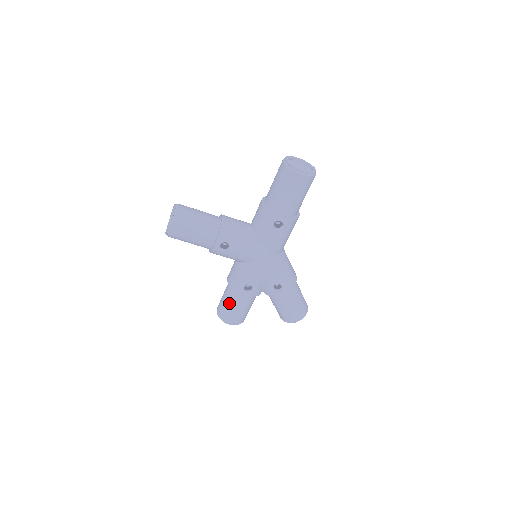
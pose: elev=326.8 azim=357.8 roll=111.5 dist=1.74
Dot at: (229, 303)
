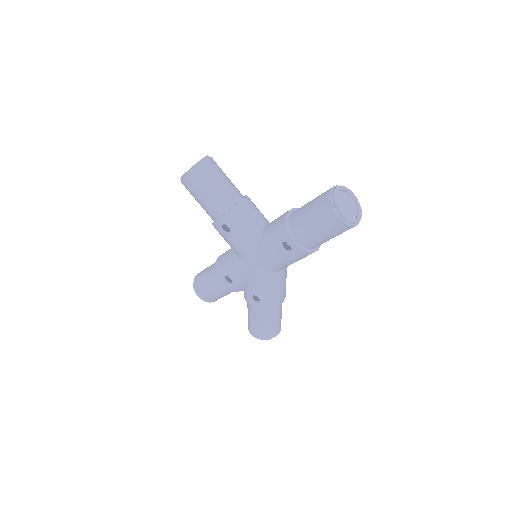
Dot at: (207, 279)
